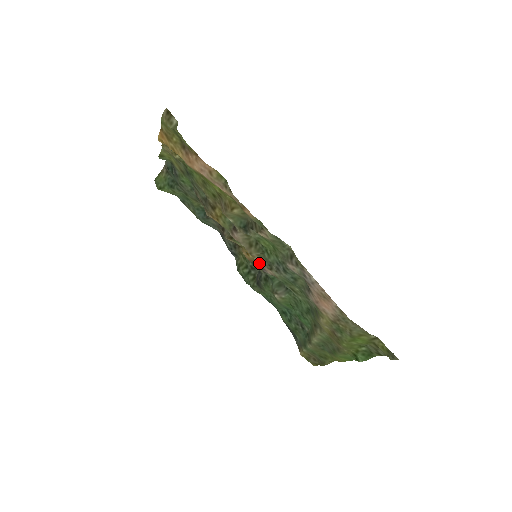
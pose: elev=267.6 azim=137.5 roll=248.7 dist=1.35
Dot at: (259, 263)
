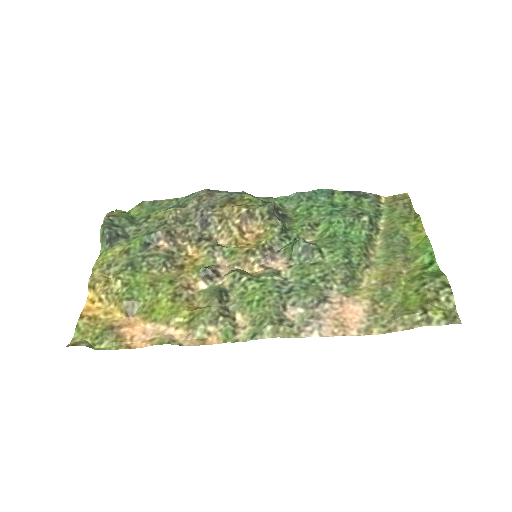
Dot at: (265, 264)
